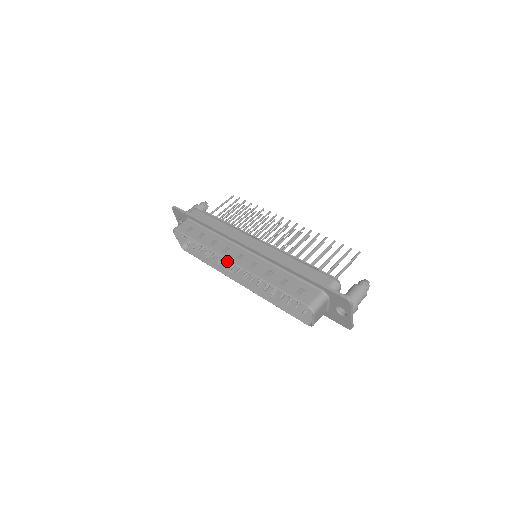
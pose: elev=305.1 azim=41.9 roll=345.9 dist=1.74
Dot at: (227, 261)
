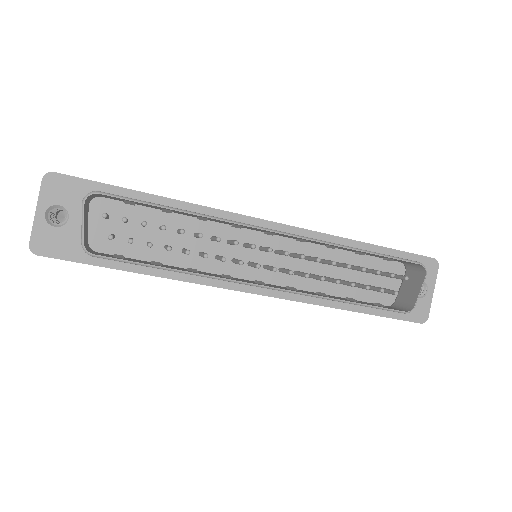
Dot at: (222, 256)
